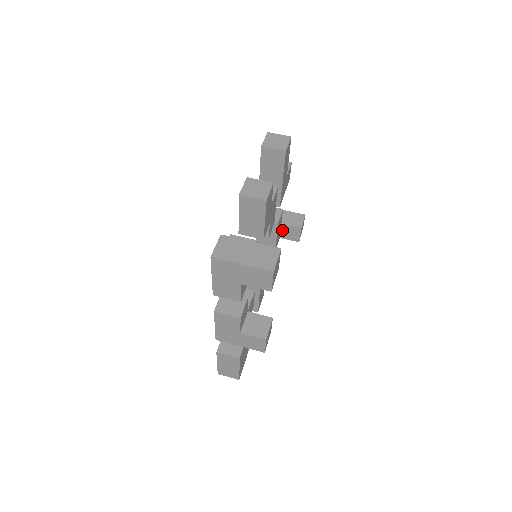
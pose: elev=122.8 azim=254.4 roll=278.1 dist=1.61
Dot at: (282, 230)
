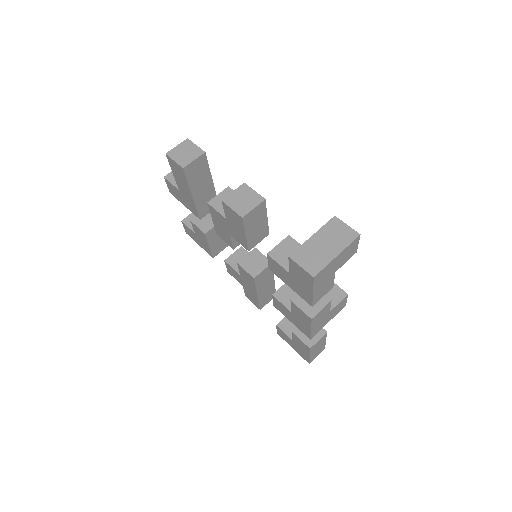
Dot at: occluded
